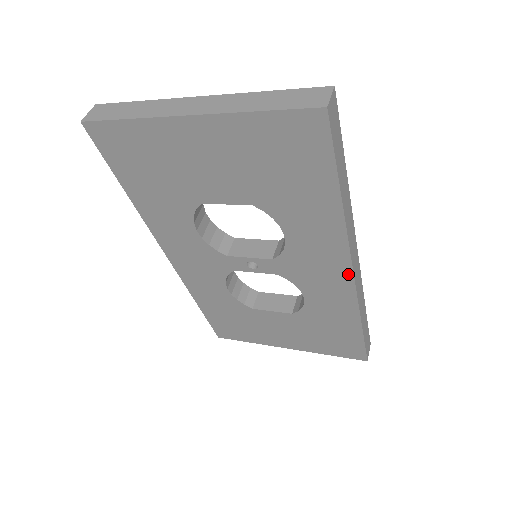
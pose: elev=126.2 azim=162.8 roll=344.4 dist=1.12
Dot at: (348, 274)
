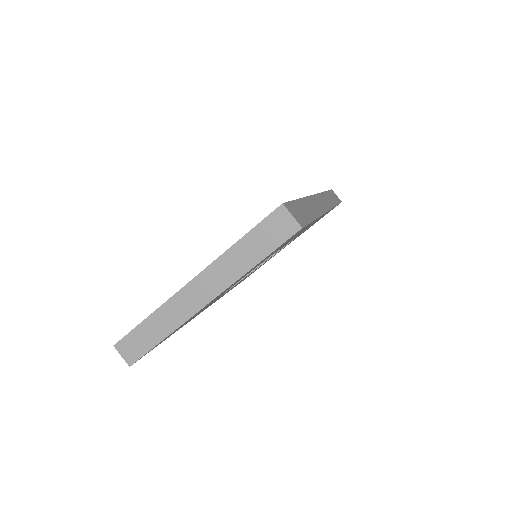
Dot at: occluded
